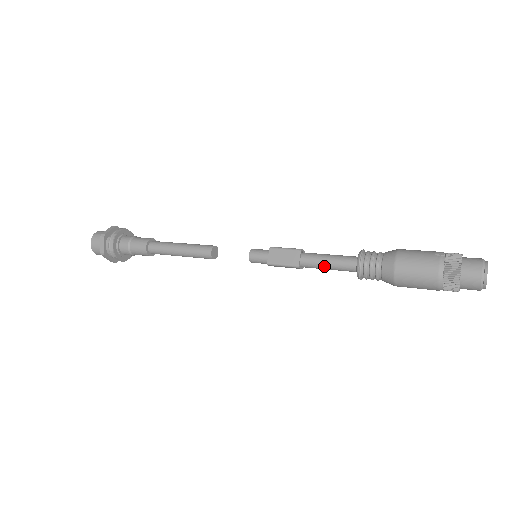
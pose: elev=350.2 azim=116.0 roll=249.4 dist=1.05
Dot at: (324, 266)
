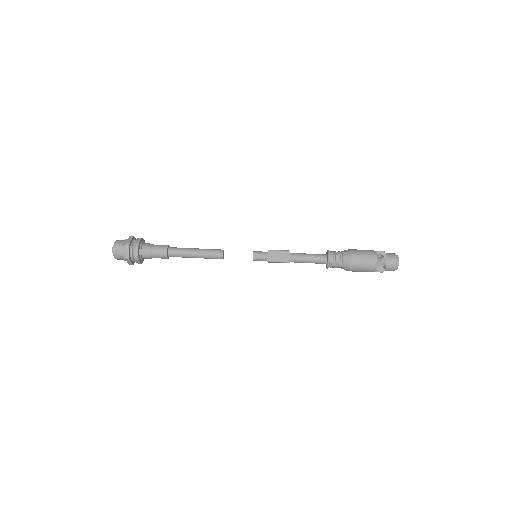
Dot at: (305, 261)
